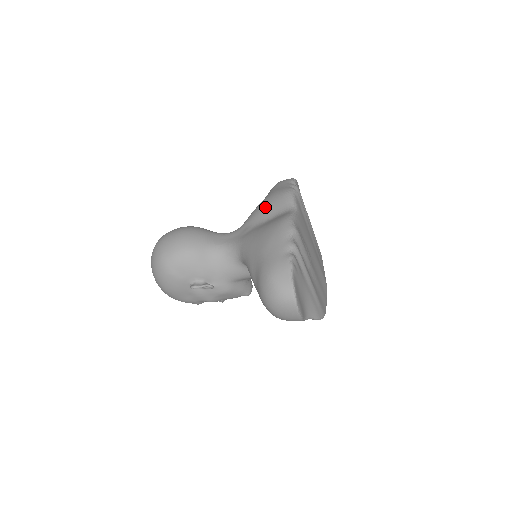
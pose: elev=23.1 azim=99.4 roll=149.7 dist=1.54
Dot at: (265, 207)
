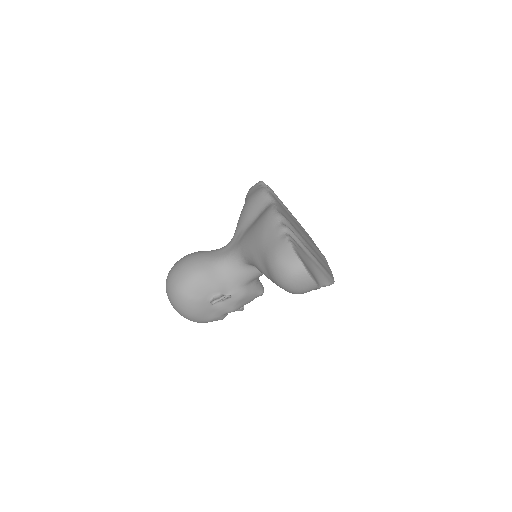
Dot at: (247, 211)
